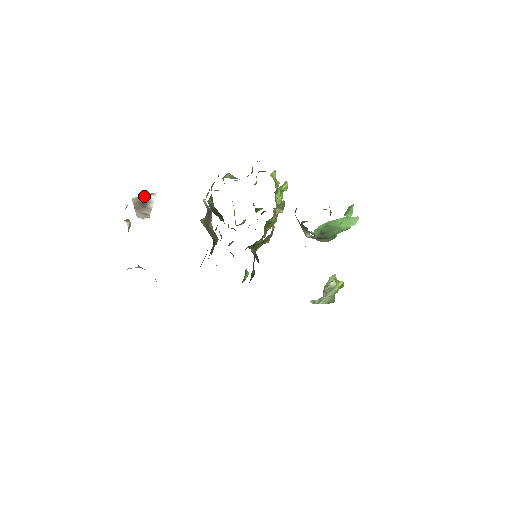
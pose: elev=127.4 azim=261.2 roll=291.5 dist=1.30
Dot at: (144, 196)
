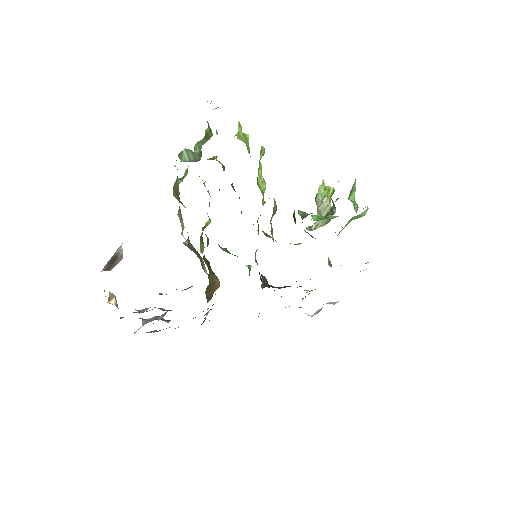
Dot at: (111, 257)
